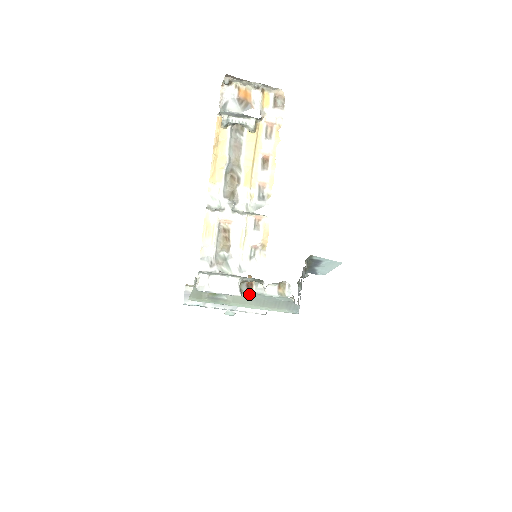
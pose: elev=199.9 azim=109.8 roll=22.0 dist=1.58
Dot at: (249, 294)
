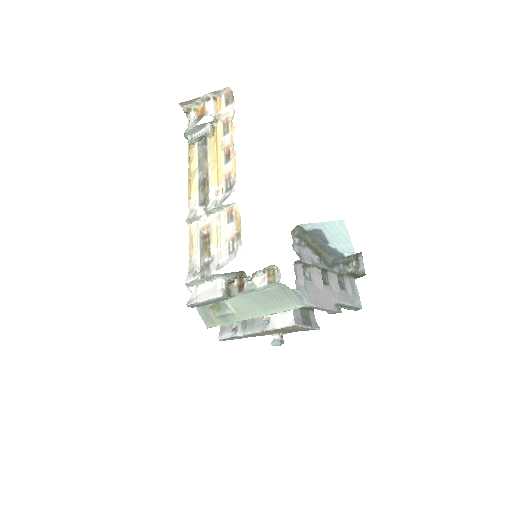
Dot at: (242, 295)
